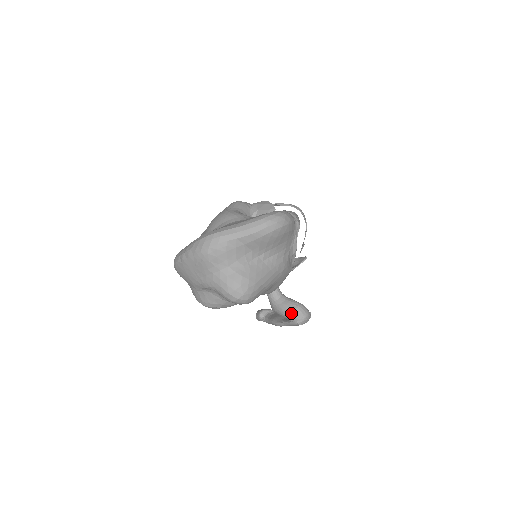
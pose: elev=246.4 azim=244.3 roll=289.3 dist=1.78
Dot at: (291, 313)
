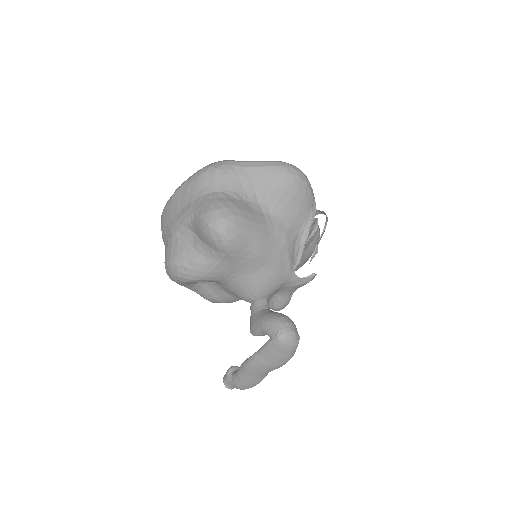
Dot at: (273, 320)
